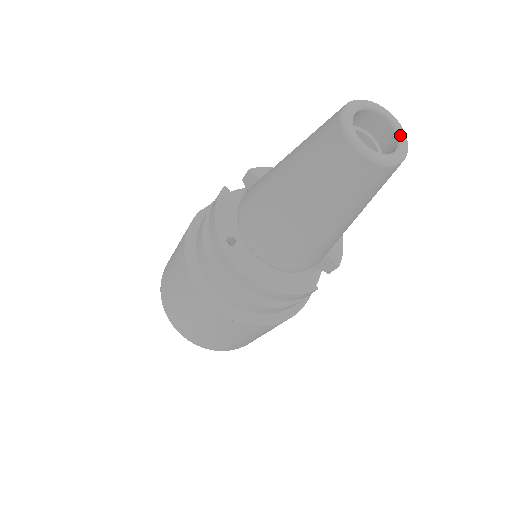
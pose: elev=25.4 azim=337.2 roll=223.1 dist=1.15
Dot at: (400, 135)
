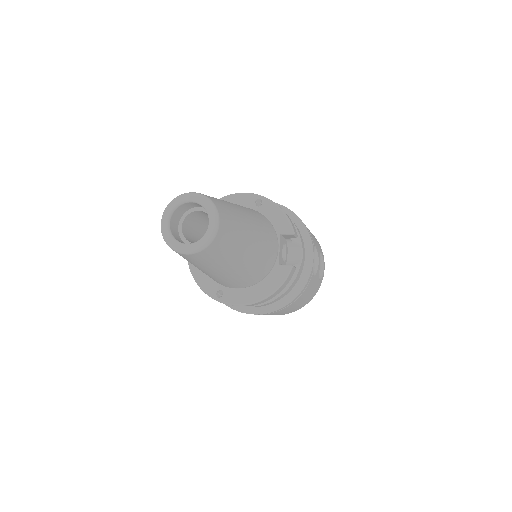
Dot at: (203, 205)
